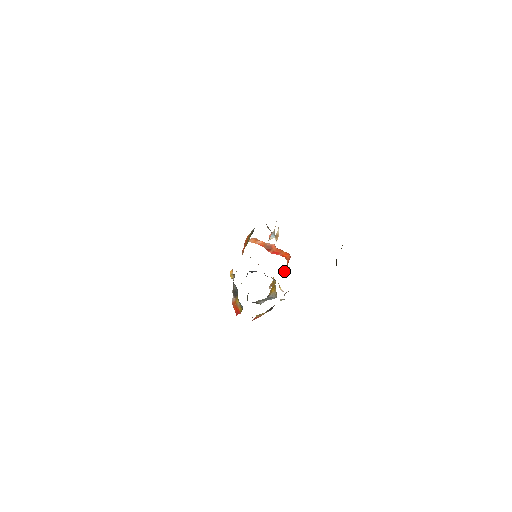
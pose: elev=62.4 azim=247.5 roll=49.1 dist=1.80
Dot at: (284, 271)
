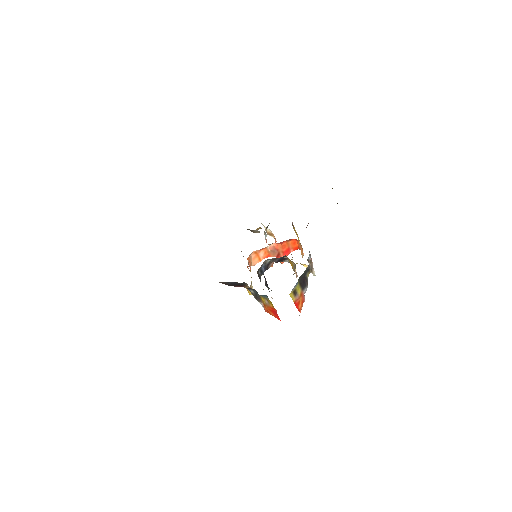
Dot at: occluded
